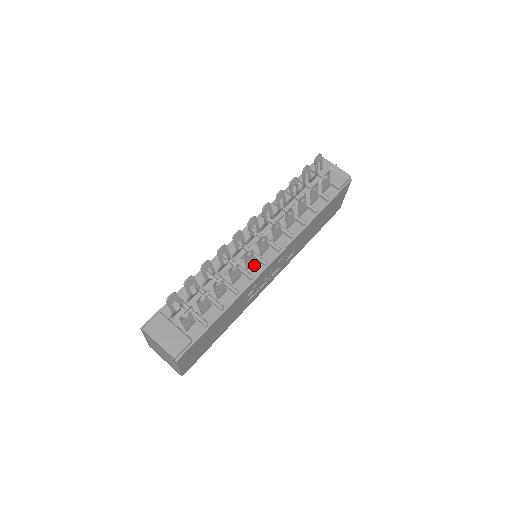
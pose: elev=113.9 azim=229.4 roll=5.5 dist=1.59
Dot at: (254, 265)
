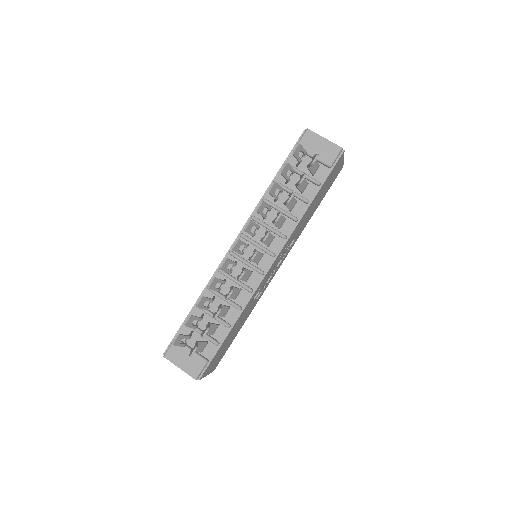
Dot at: (252, 276)
